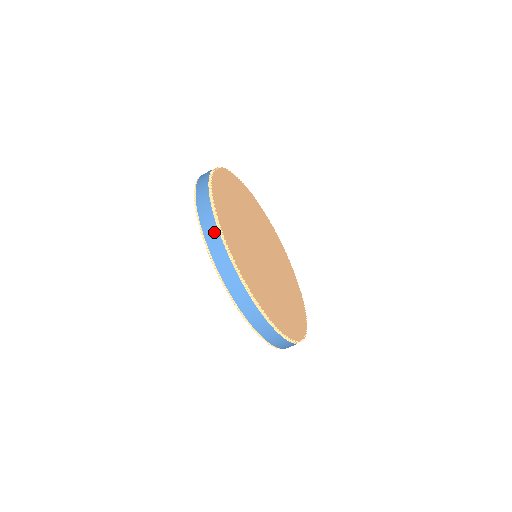
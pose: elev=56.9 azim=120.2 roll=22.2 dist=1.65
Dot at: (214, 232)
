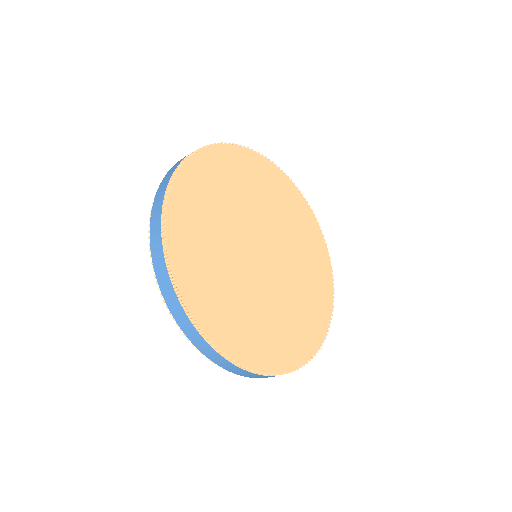
Dot at: (171, 292)
